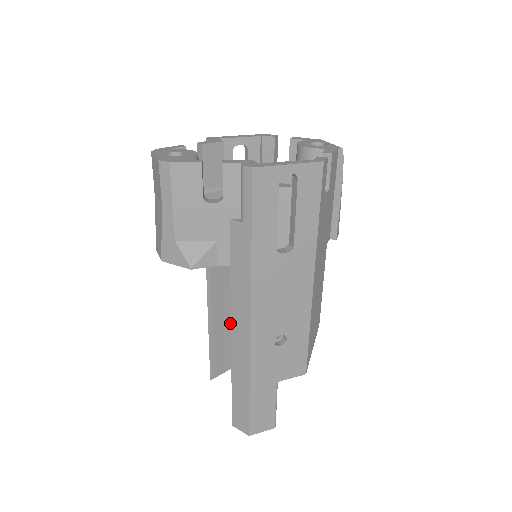
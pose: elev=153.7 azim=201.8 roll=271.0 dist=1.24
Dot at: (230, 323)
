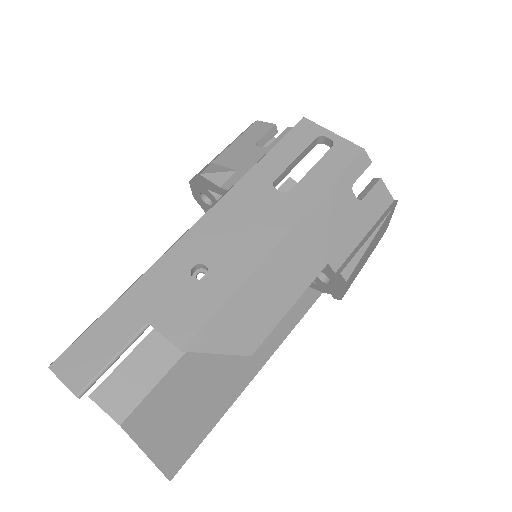
Dot at: (173, 359)
